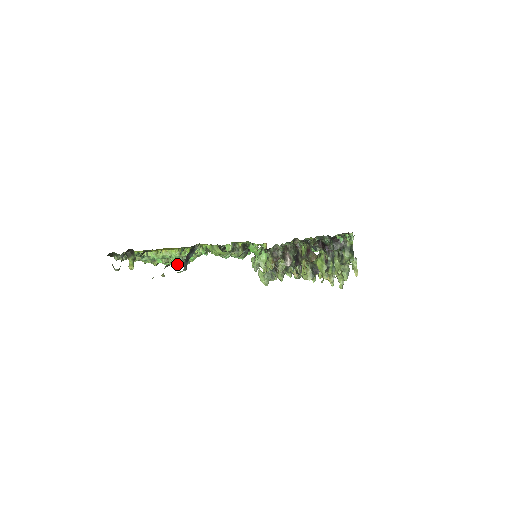
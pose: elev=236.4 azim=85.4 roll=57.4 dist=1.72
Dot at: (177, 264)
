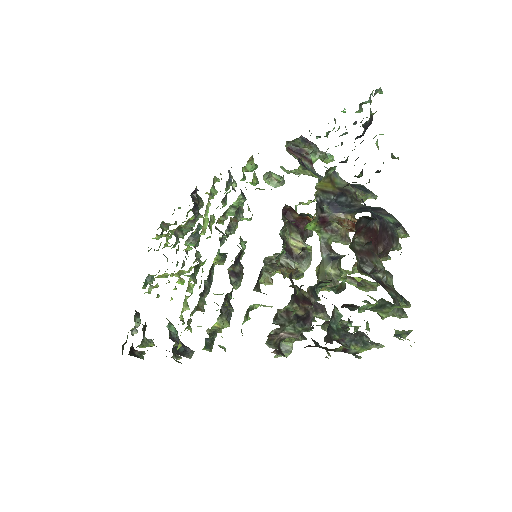
Dot at: occluded
